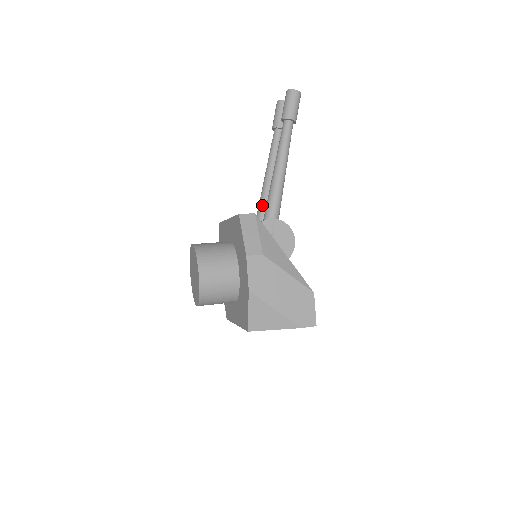
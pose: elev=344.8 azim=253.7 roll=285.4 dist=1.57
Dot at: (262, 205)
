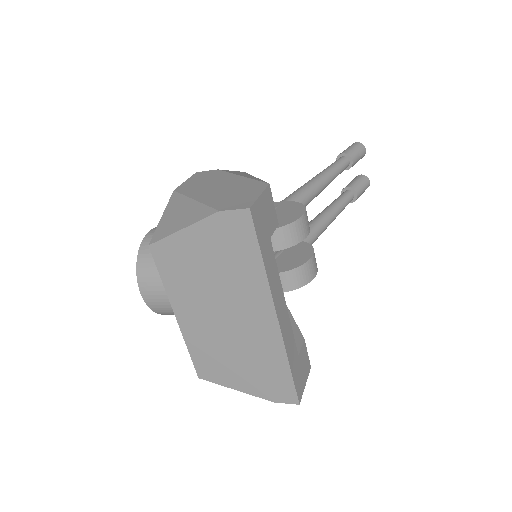
Dot at: occluded
